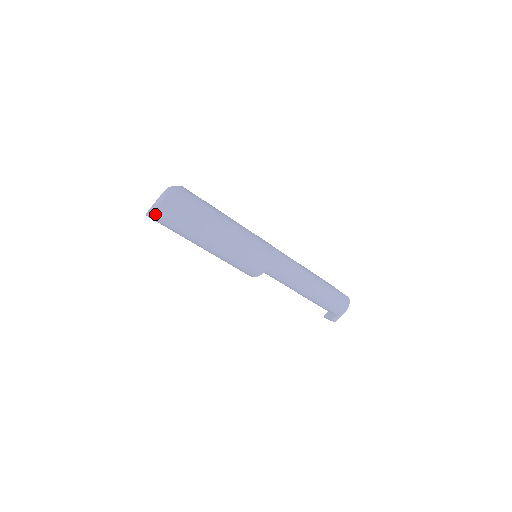
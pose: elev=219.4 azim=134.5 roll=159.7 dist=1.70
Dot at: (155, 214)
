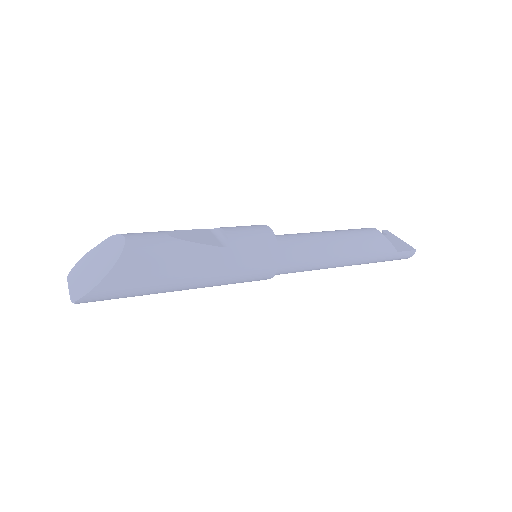
Dot at: occluded
